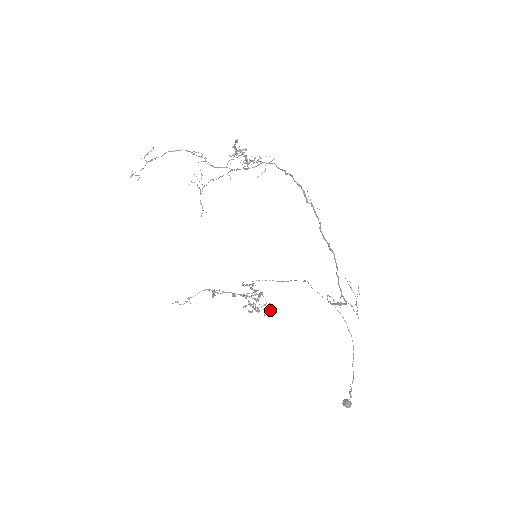
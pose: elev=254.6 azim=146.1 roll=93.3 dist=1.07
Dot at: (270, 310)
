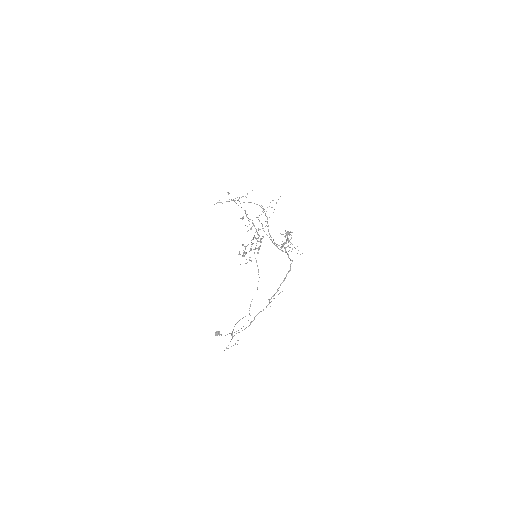
Dot at: (257, 253)
